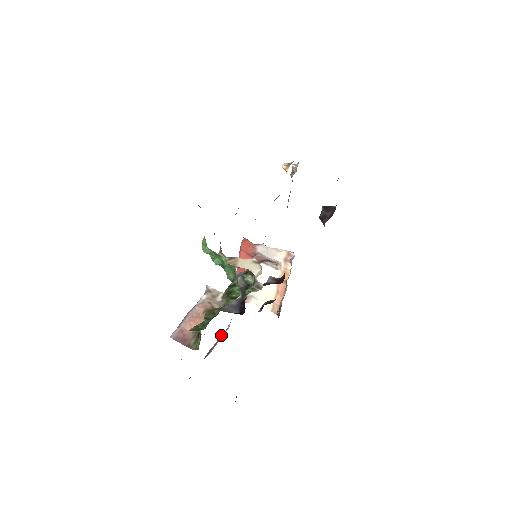
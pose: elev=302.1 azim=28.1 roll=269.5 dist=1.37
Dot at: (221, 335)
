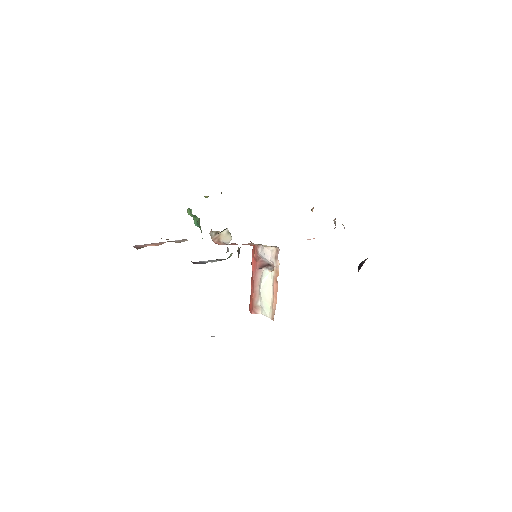
Dot at: occluded
